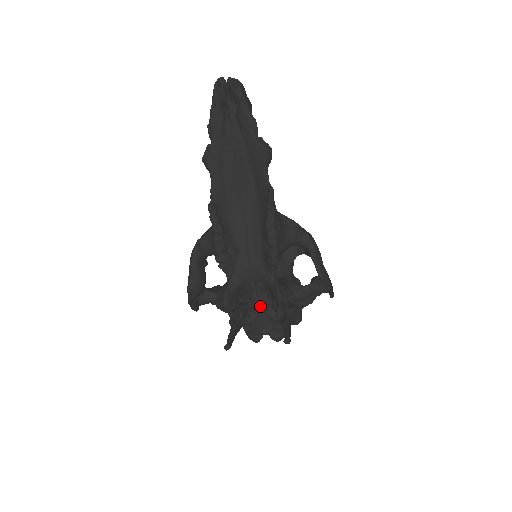
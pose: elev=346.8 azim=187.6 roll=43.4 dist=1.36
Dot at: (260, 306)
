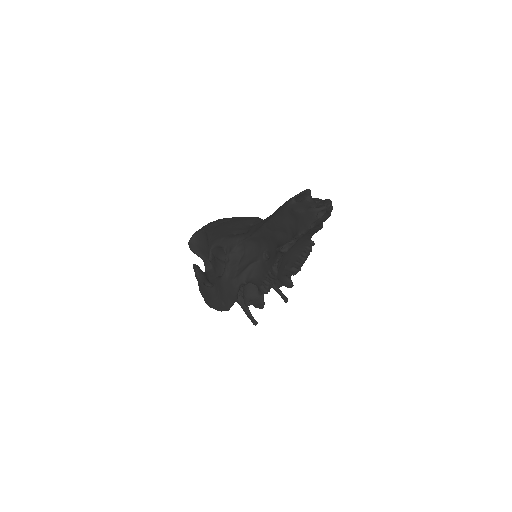
Dot at: occluded
